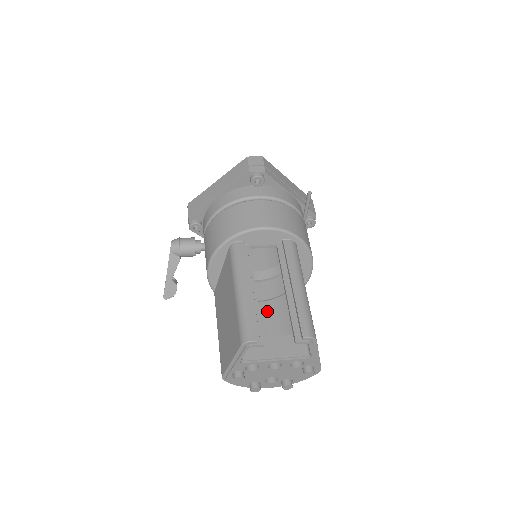
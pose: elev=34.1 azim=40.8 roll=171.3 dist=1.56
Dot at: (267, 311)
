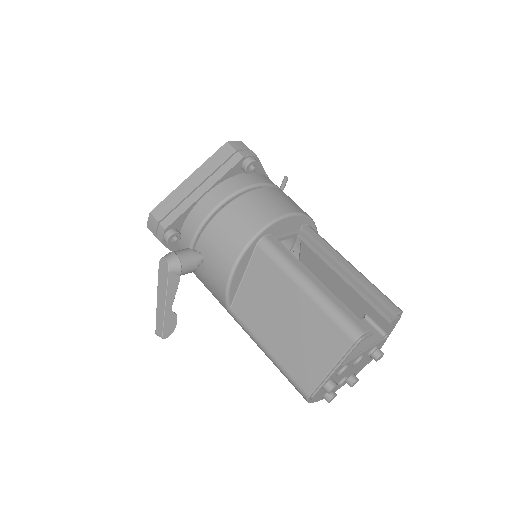
Dot at: occluded
